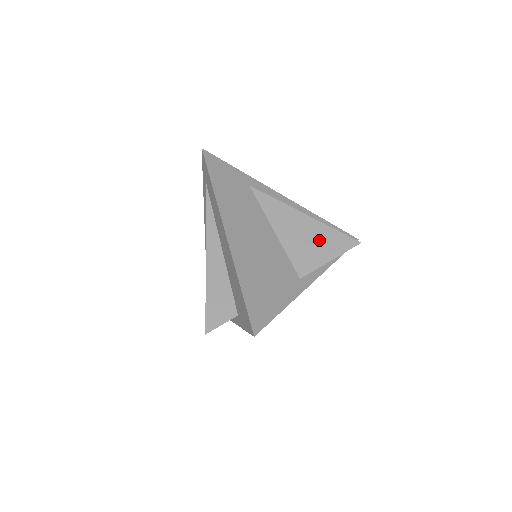
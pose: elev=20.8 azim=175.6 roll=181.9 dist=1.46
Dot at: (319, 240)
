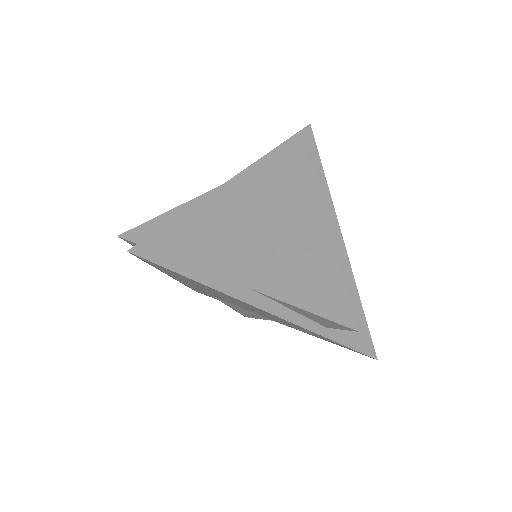
Dot at: (318, 283)
